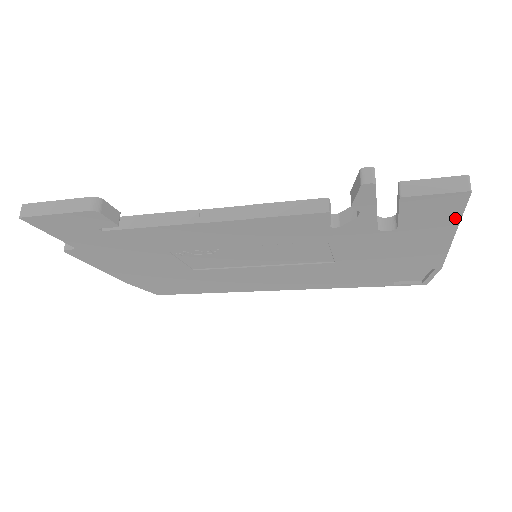
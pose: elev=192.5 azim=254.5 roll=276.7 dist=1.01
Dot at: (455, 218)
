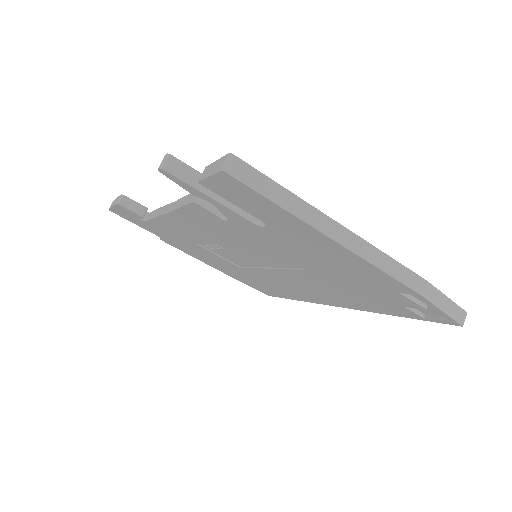
Dot at: (278, 208)
